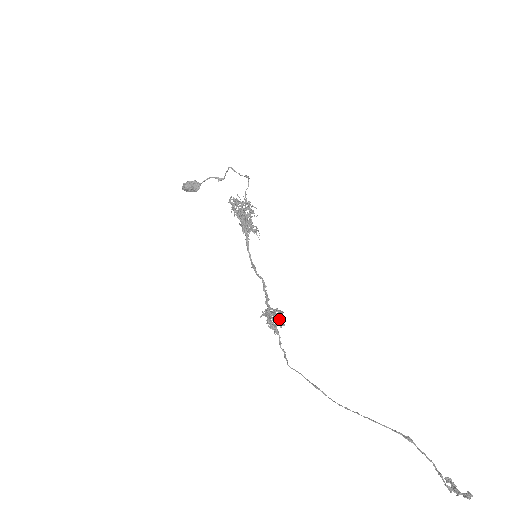
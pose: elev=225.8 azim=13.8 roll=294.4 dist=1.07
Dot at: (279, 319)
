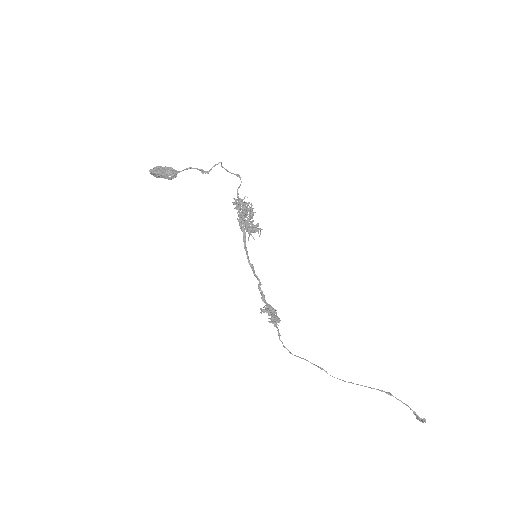
Dot at: occluded
